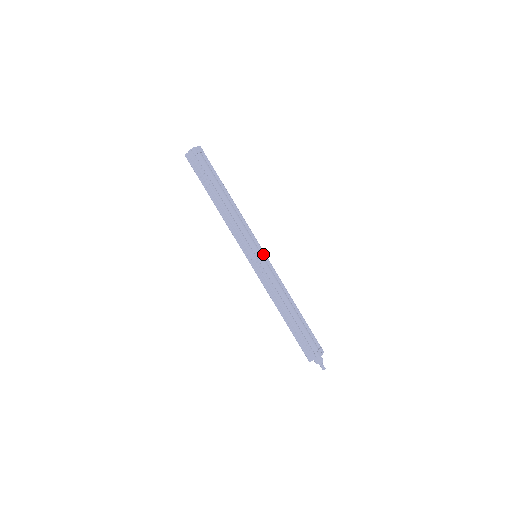
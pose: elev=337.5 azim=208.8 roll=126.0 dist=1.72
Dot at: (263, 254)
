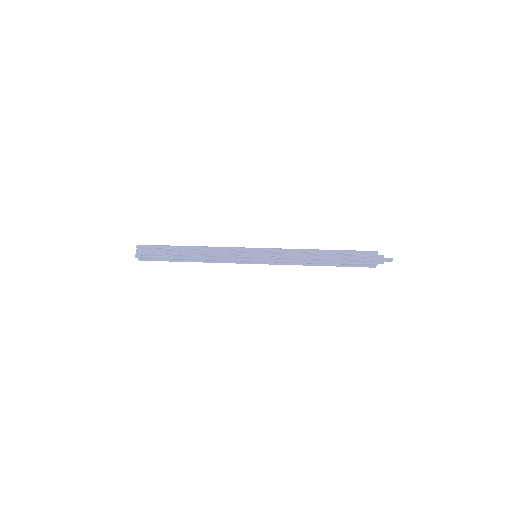
Dot at: occluded
